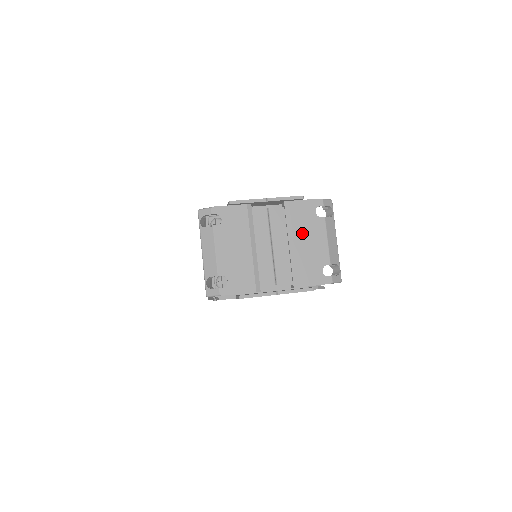
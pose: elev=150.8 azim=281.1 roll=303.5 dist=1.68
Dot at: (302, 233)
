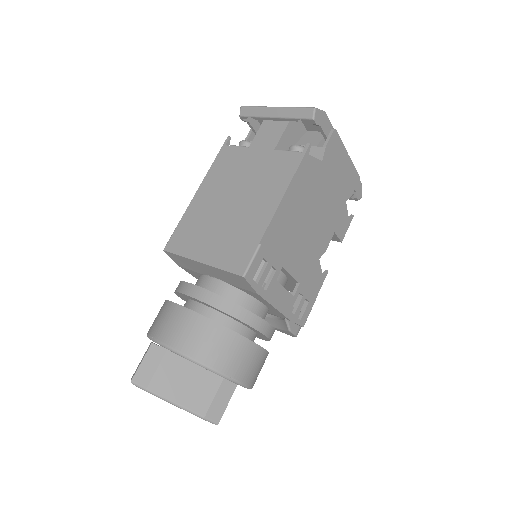
Dot at: occluded
